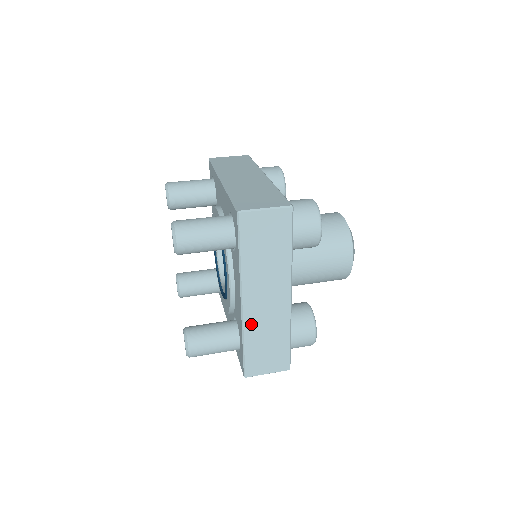
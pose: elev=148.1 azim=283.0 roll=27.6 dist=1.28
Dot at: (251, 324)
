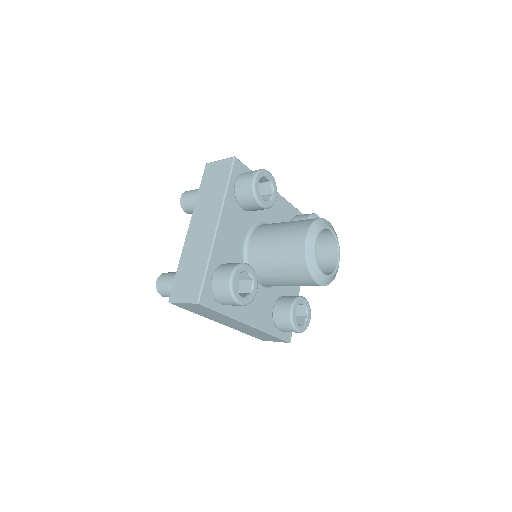
Dot at: (187, 248)
